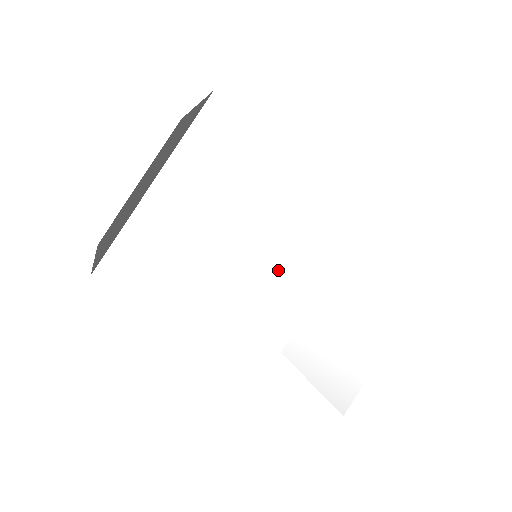
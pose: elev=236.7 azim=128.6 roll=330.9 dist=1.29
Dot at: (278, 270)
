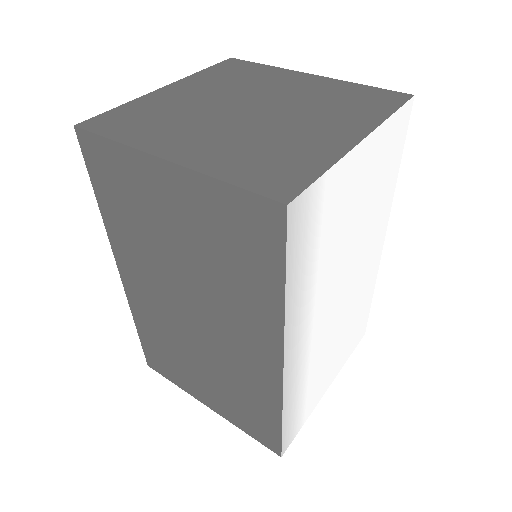
Dot at: (341, 290)
